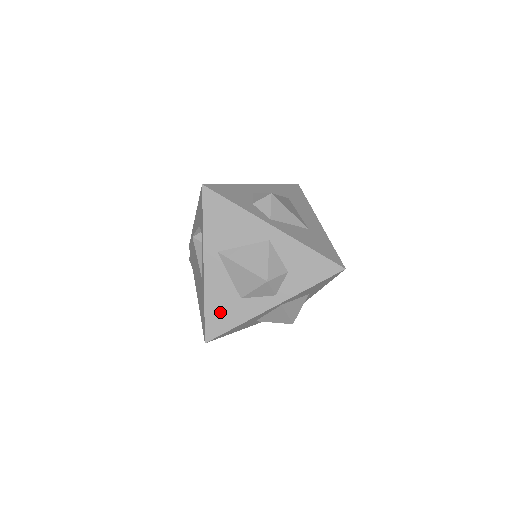
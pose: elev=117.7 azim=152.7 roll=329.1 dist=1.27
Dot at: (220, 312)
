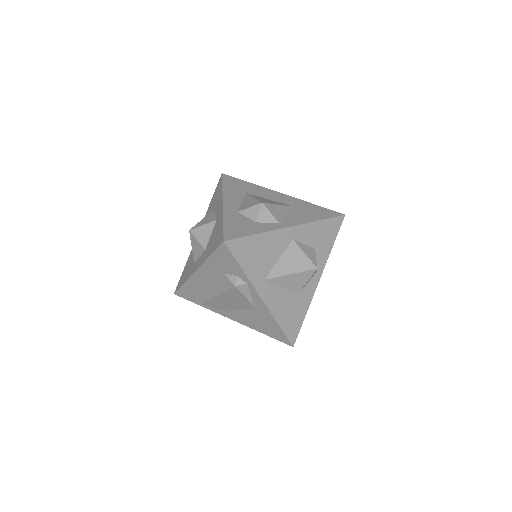
Dot at: (290, 318)
